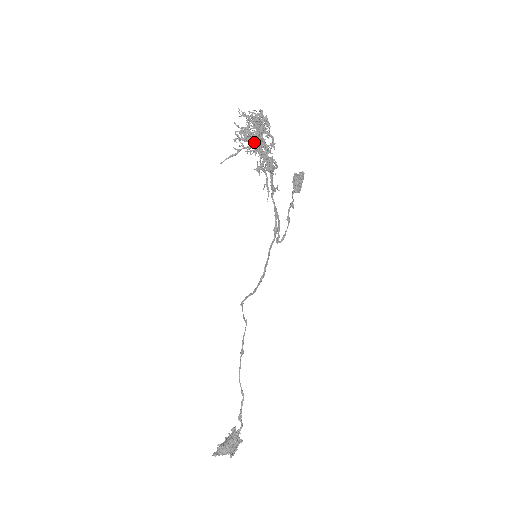
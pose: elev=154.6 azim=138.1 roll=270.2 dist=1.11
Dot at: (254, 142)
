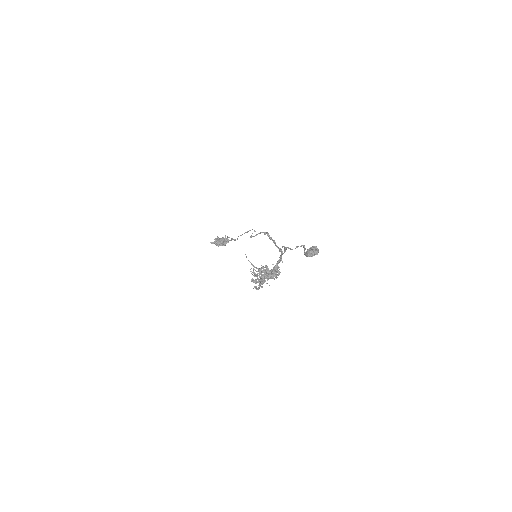
Dot at: occluded
